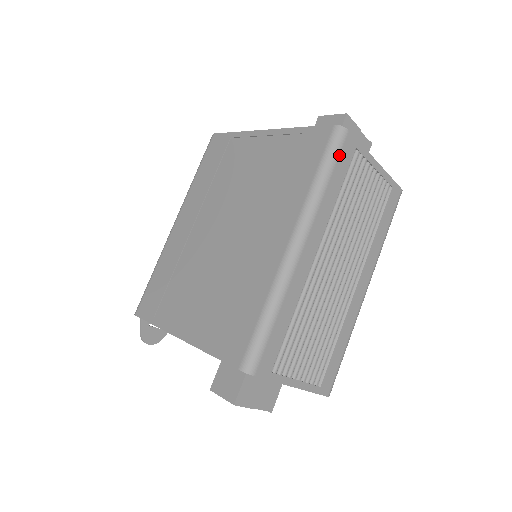
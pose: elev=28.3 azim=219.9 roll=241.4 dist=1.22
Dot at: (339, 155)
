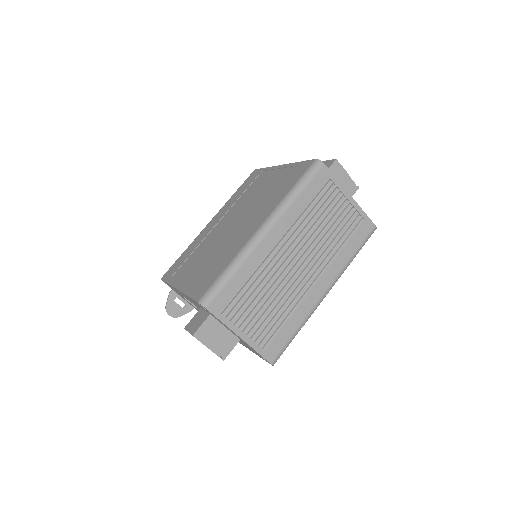
Dot at: (313, 179)
